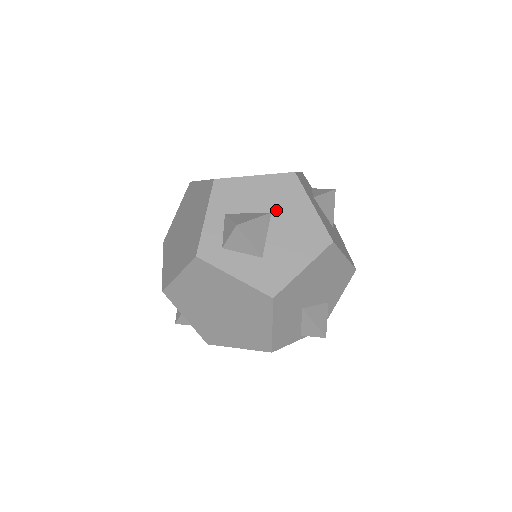
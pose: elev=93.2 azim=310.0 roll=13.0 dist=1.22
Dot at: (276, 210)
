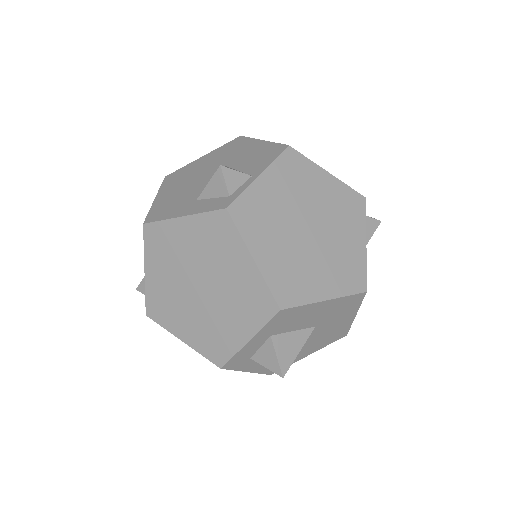
Dot at: (321, 324)
